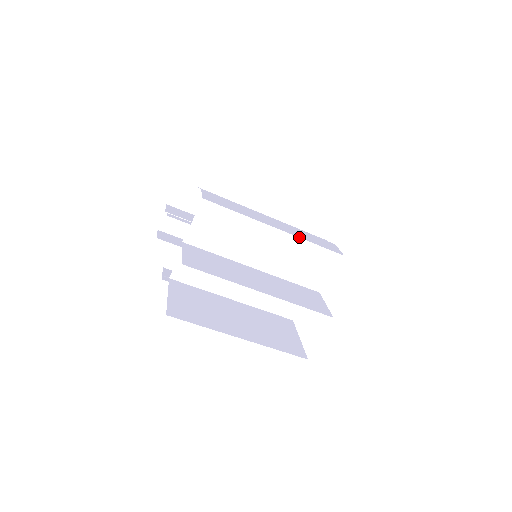
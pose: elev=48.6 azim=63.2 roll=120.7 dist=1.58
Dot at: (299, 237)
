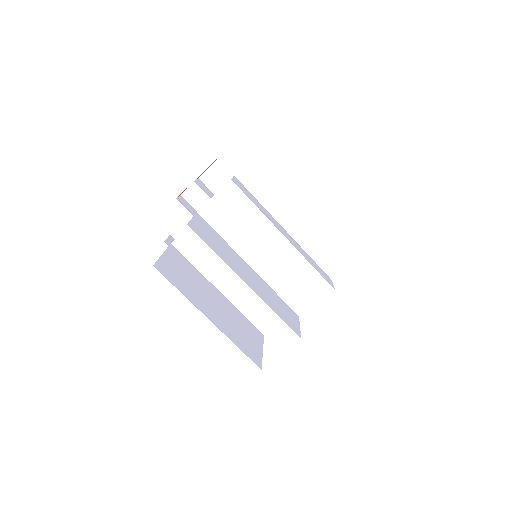
Dot at: (301, 254)
